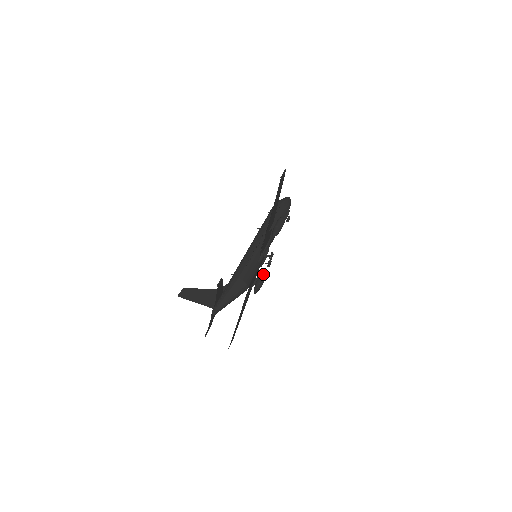
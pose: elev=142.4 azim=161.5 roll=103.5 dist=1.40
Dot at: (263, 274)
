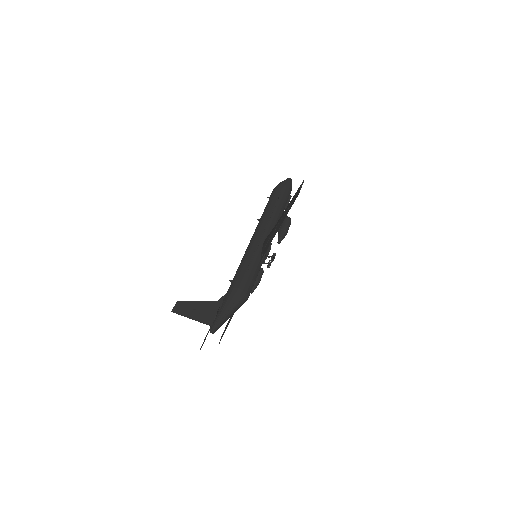
Dot at: (260, 269)
